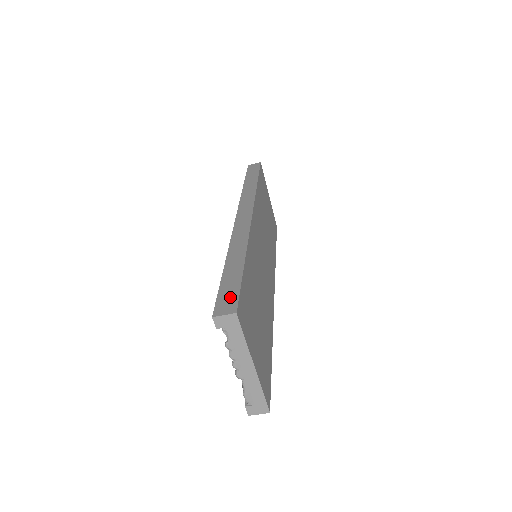
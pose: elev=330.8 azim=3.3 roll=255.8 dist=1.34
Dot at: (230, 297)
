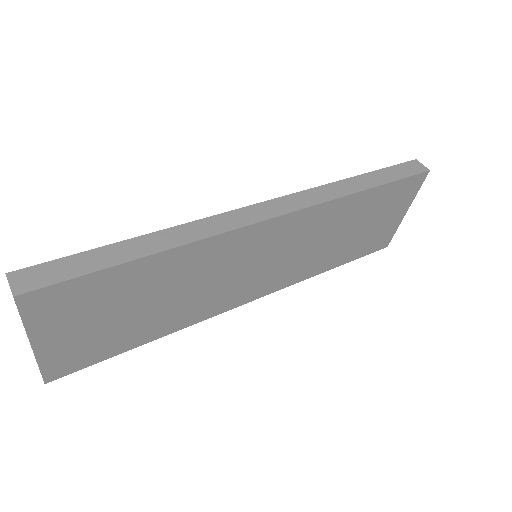
Dot at: (50, 275)
